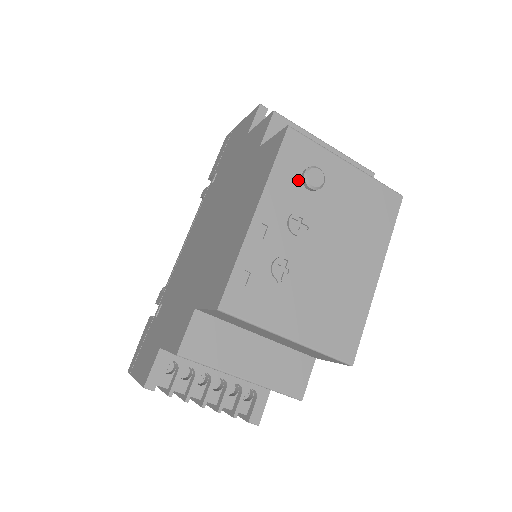
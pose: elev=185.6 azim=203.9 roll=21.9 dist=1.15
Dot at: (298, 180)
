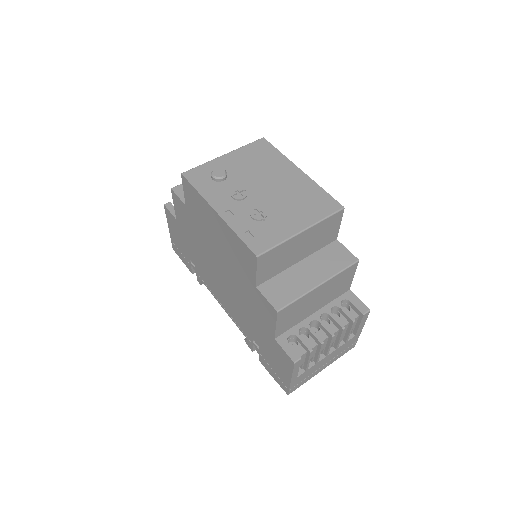
Dot at: (214, 183)
